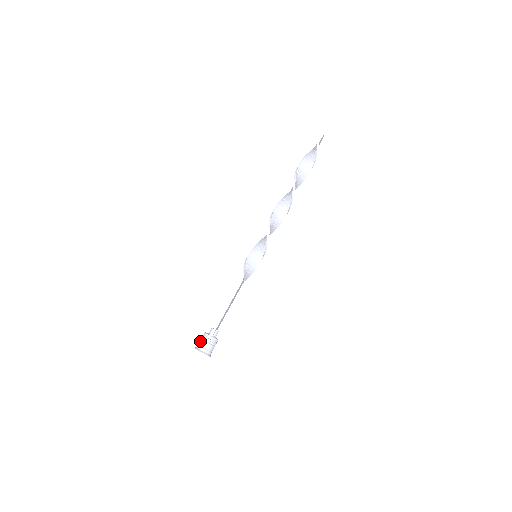
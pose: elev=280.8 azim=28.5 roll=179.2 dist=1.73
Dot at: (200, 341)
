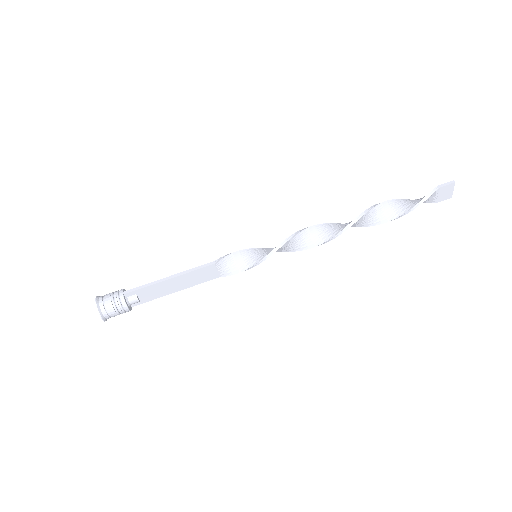
Dot at: (110, 293)
